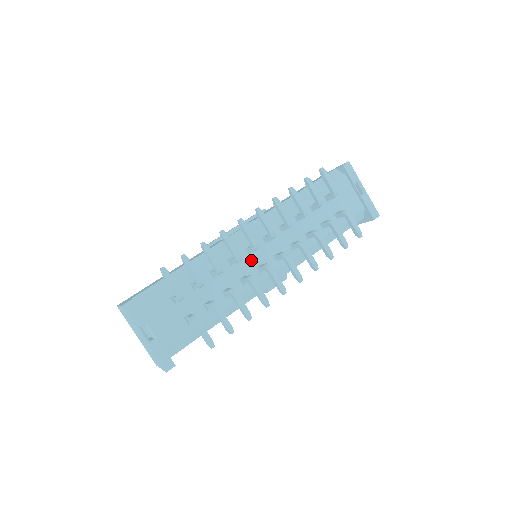
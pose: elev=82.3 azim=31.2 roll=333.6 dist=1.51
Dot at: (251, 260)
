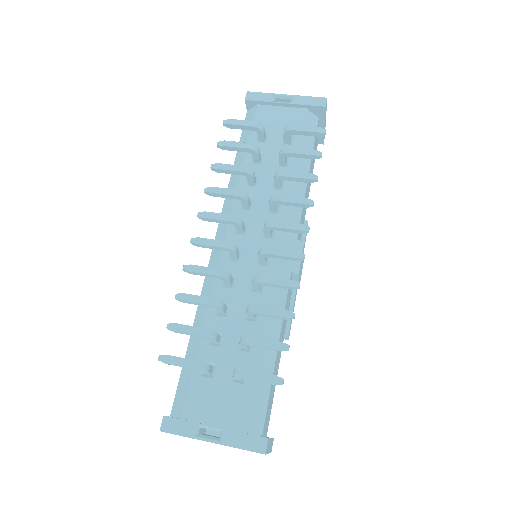
Dot at: (245, 263)
